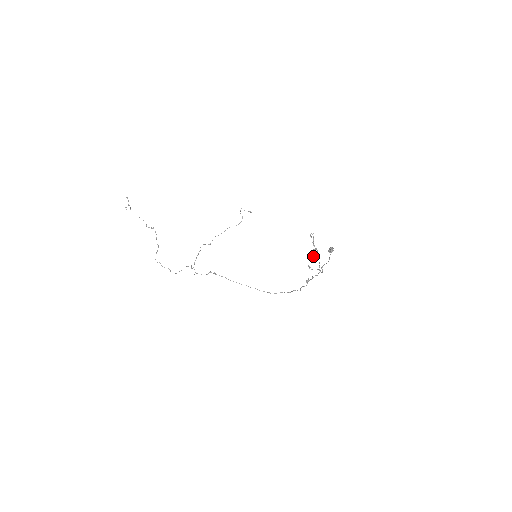
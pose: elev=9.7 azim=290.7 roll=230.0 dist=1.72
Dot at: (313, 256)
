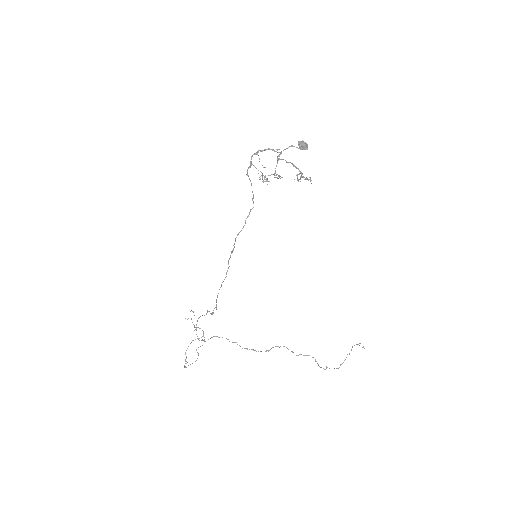
Dot at: (297, 180)
